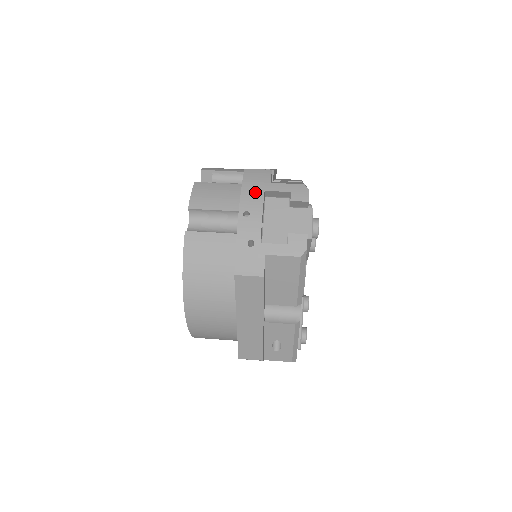
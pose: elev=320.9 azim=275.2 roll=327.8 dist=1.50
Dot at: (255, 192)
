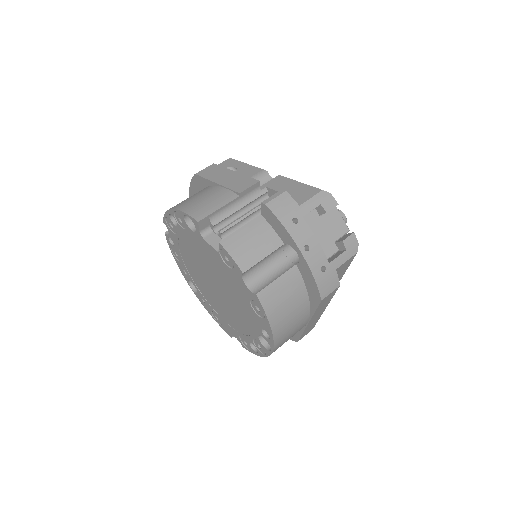
Dot at: (297, 223)
